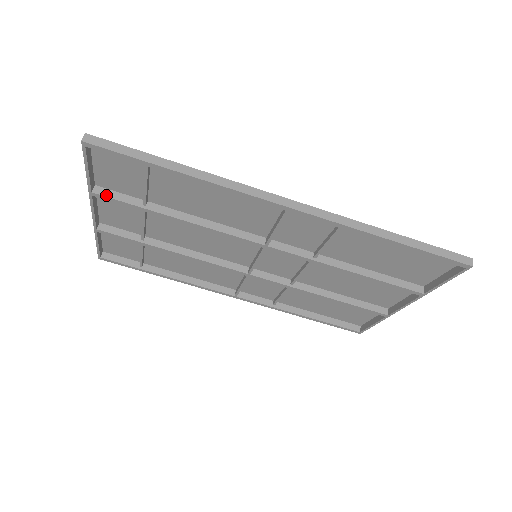
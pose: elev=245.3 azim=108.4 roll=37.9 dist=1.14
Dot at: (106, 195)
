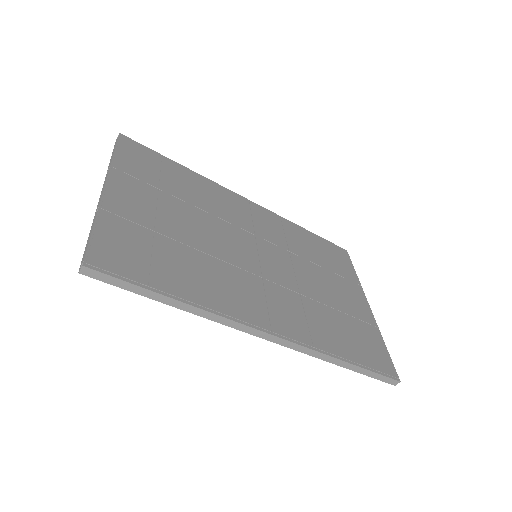
Dot at: occluded
